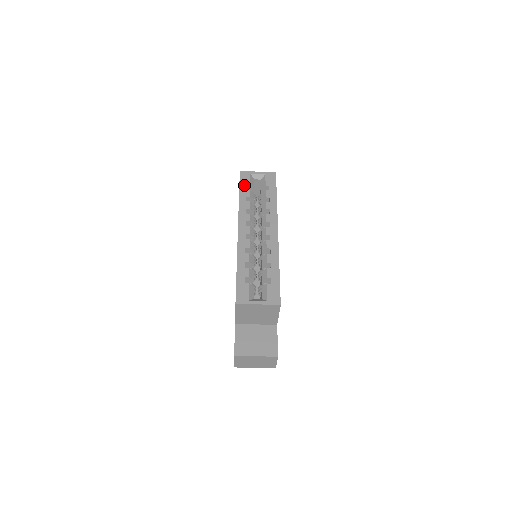
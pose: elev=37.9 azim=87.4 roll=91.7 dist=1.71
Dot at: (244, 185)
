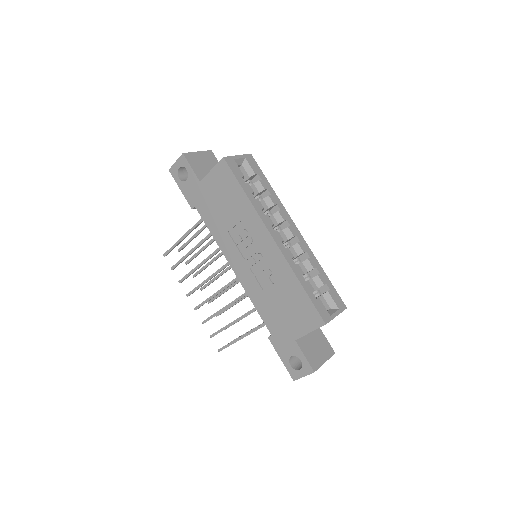
Dot at: (240, 177)
